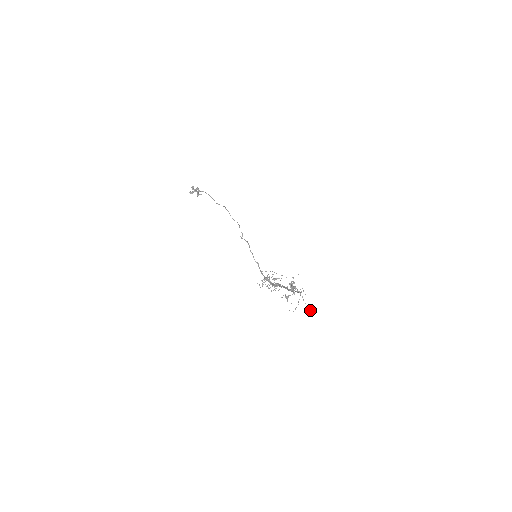
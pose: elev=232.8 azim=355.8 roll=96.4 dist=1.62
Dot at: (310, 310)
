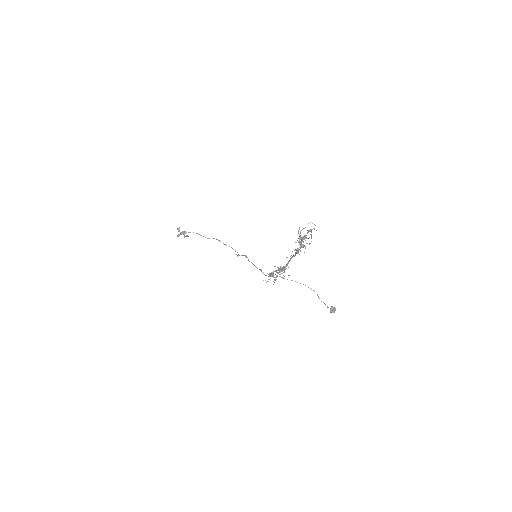
Dot at: (331, 306)
